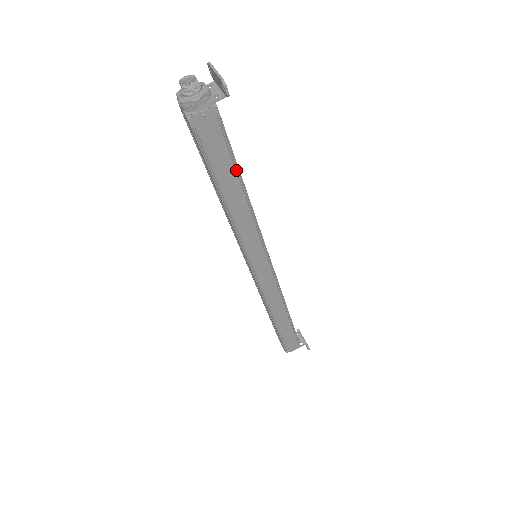
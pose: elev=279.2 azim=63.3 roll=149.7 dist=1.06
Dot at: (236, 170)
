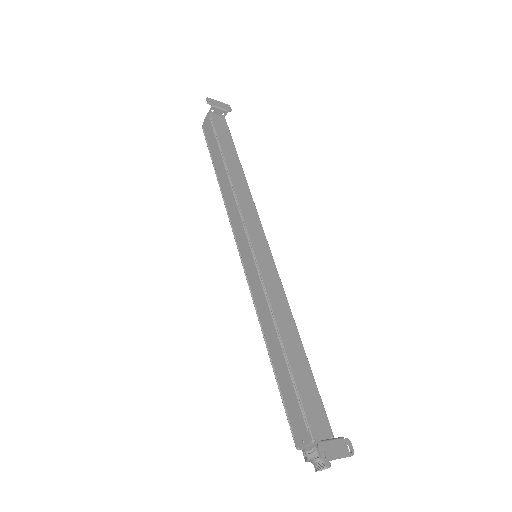
Dot at: (307, 366)
